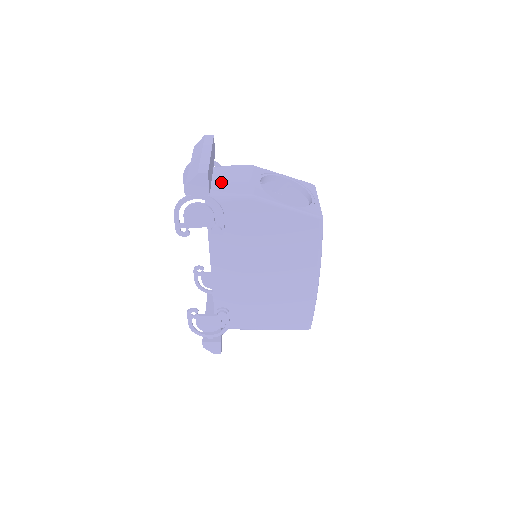
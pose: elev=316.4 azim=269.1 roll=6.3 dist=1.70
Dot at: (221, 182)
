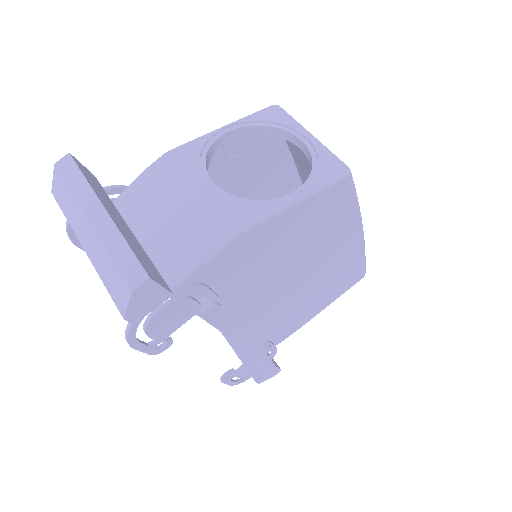
Dot at: (157, 235)
